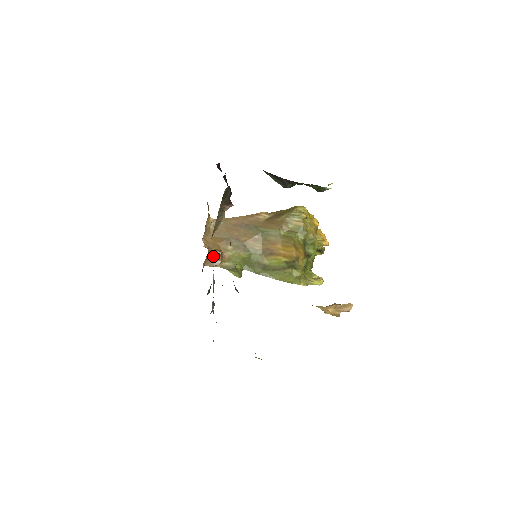
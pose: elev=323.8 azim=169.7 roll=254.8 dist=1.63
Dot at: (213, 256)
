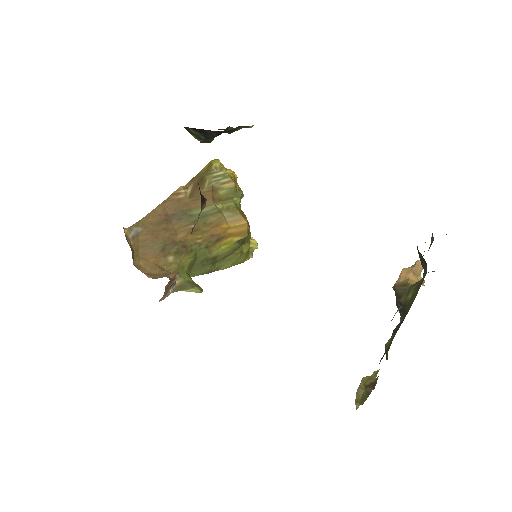
Dot at: (169, 284)
